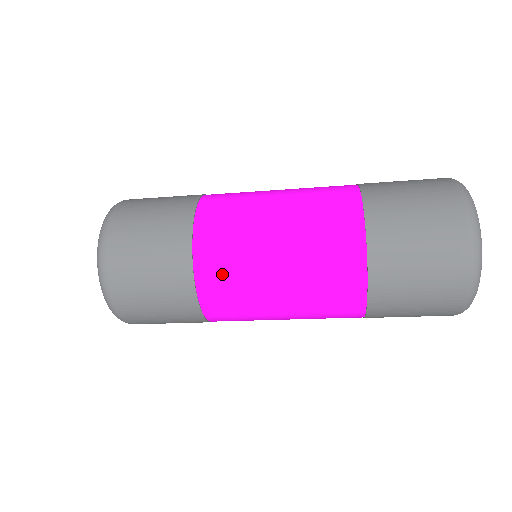
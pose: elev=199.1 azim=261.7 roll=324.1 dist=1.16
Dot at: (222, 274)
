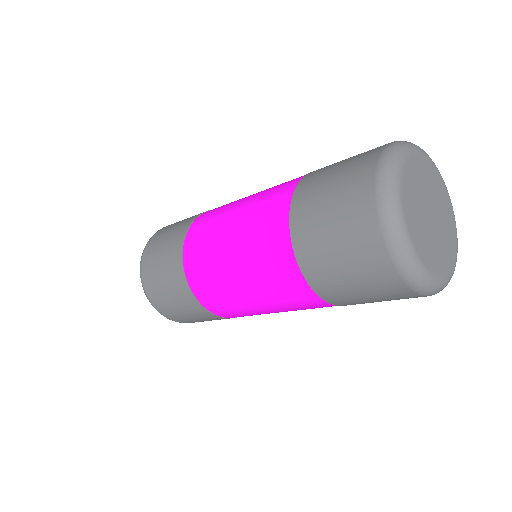
Dot at: (199, 268)
